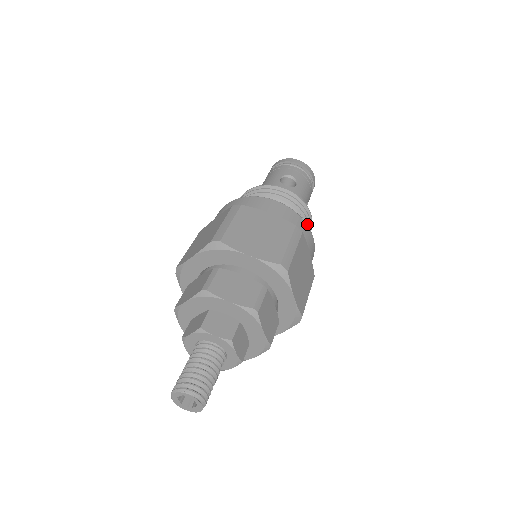
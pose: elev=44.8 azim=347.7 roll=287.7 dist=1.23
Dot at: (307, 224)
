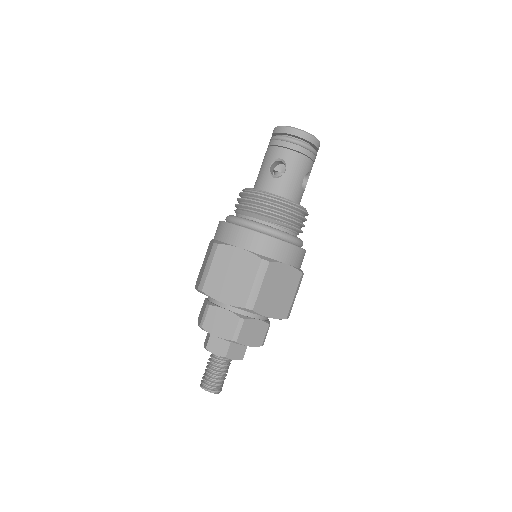
Dot at: (293, 221)
